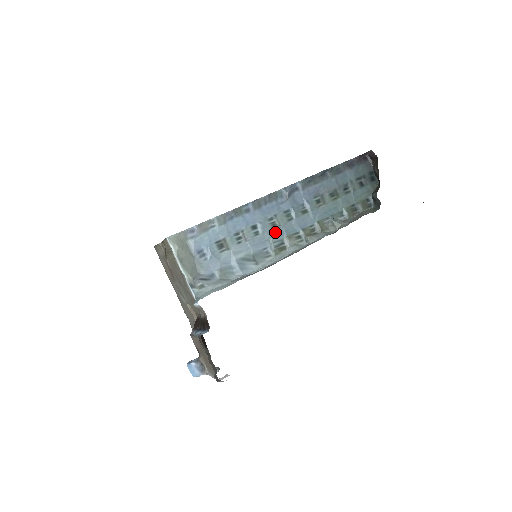
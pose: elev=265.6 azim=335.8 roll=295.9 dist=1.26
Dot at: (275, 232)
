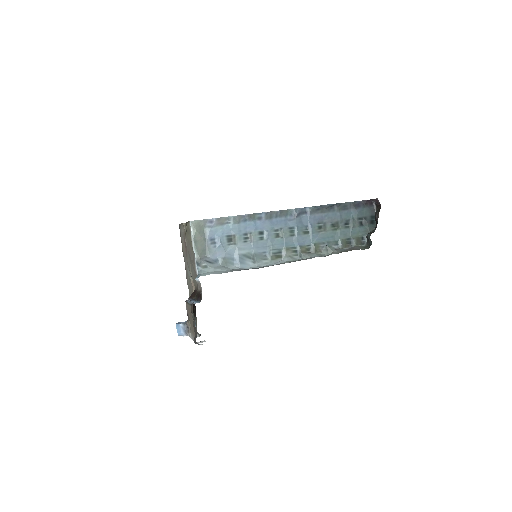
Dot at: (277, 242)
